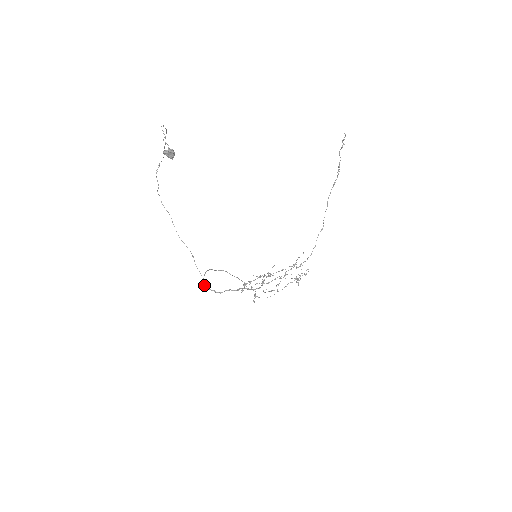
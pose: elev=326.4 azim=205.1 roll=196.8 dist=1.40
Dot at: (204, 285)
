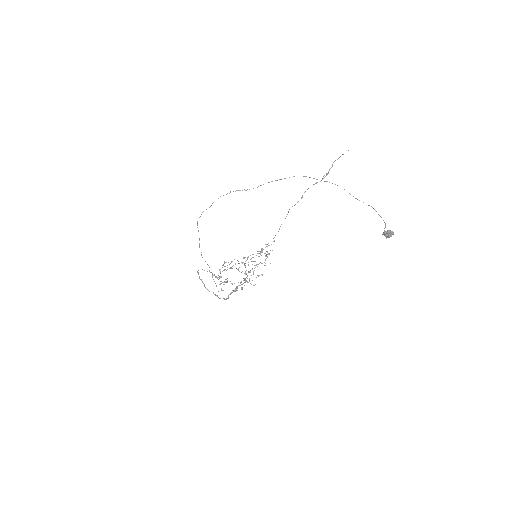
Dot at: (218, 297)
